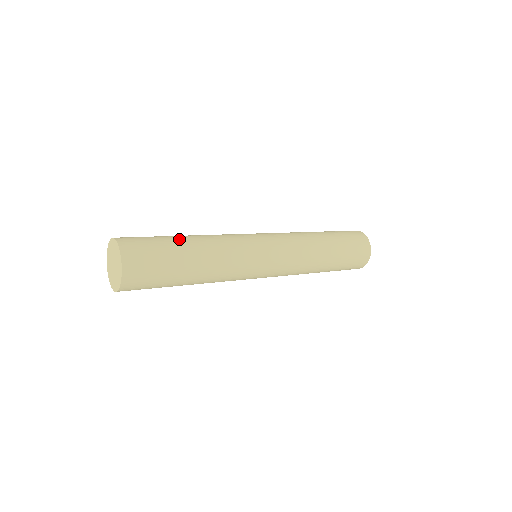
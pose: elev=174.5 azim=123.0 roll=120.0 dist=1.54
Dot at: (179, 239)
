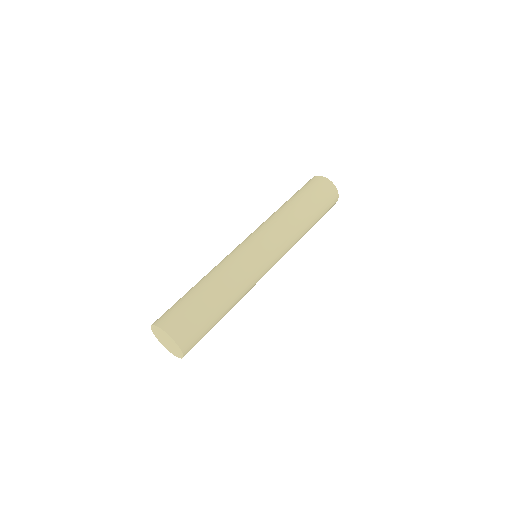
Dot at: (200, 292)
